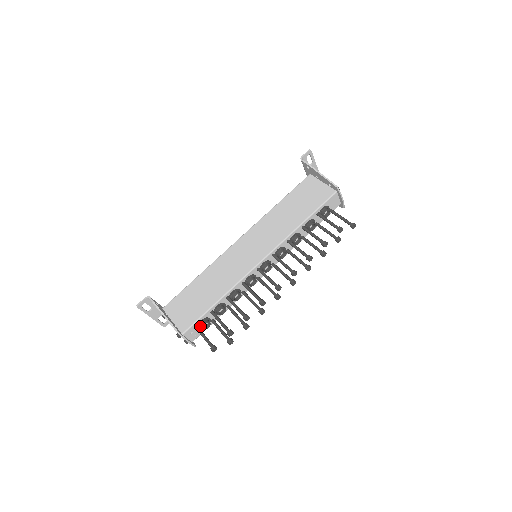
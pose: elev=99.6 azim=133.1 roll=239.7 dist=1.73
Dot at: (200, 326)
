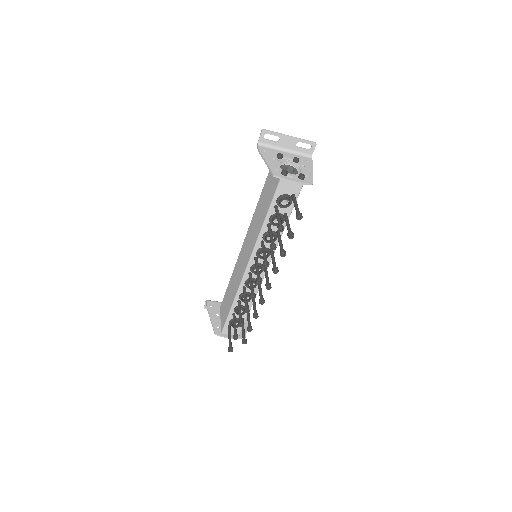
Dot at: occluded
